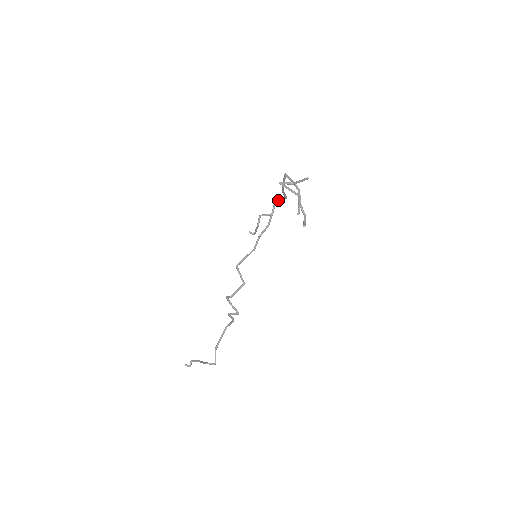
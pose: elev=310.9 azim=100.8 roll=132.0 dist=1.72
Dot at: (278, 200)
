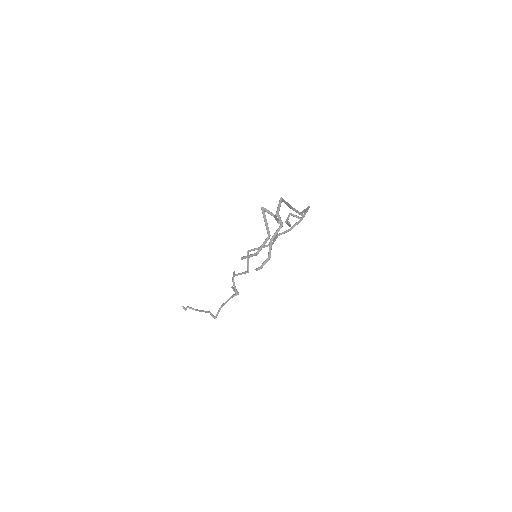
Dot at: (303, 210)
